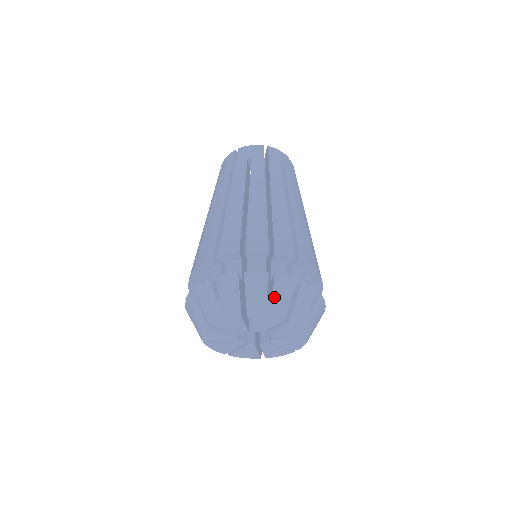
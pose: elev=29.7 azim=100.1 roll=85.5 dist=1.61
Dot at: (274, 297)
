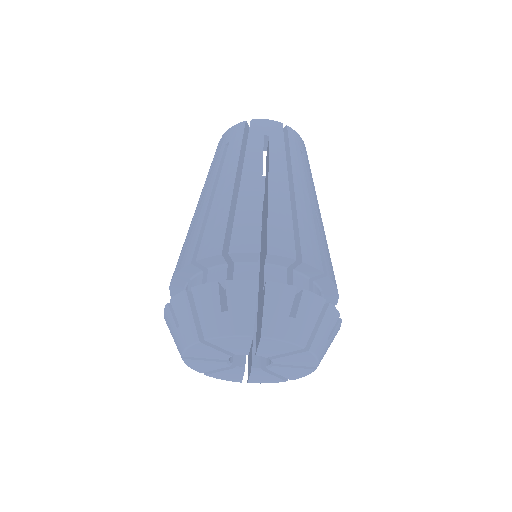
Dot at: (297, 319)
